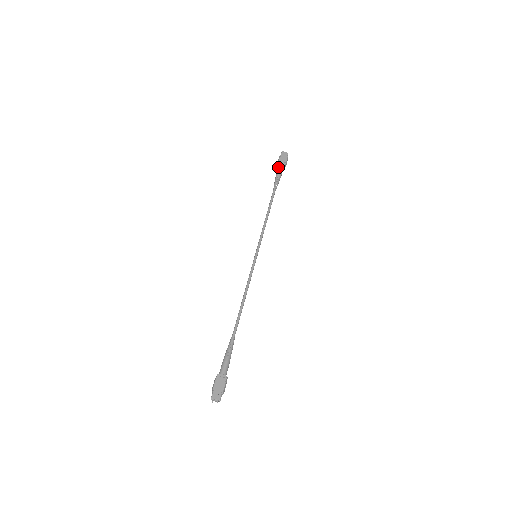
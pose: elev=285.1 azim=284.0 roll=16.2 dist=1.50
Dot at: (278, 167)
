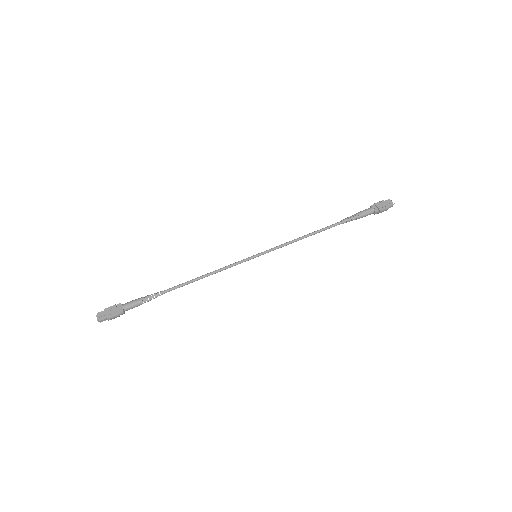
Dot at: (368, 208)
